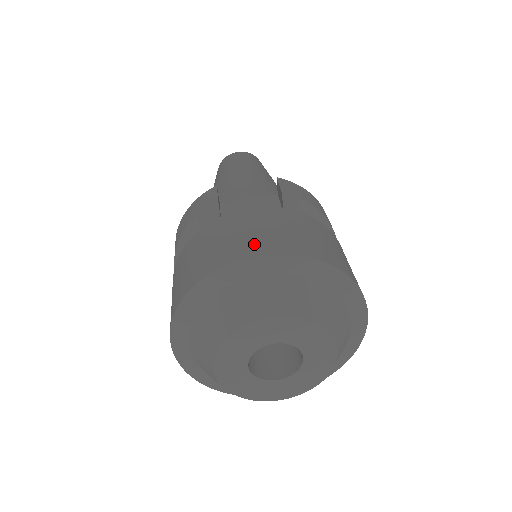
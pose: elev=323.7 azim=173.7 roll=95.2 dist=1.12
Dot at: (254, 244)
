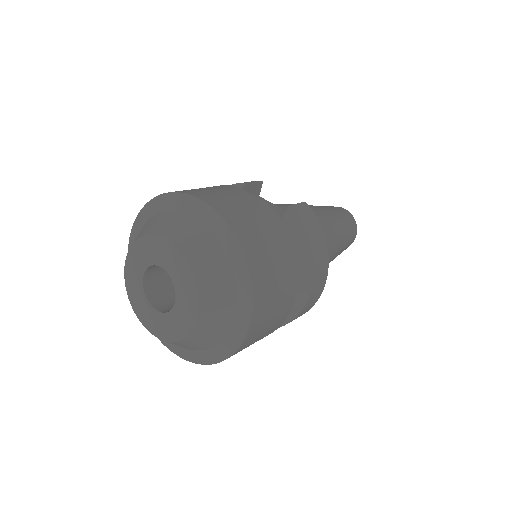
Dot at: (210, 195)
